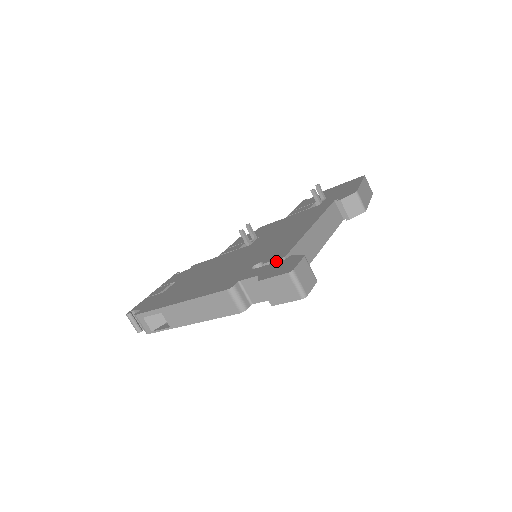
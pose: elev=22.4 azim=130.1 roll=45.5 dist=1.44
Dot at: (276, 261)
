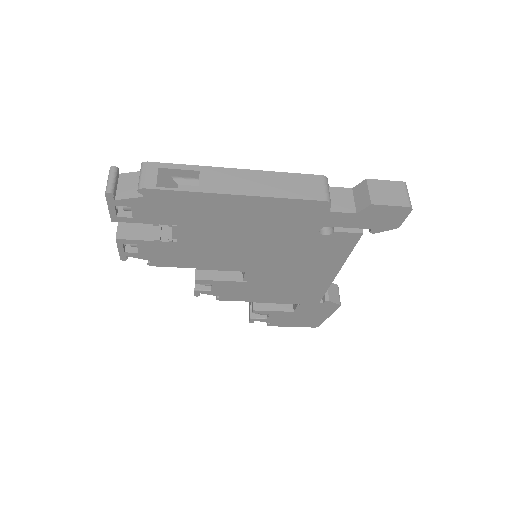
Dot at: occluded
